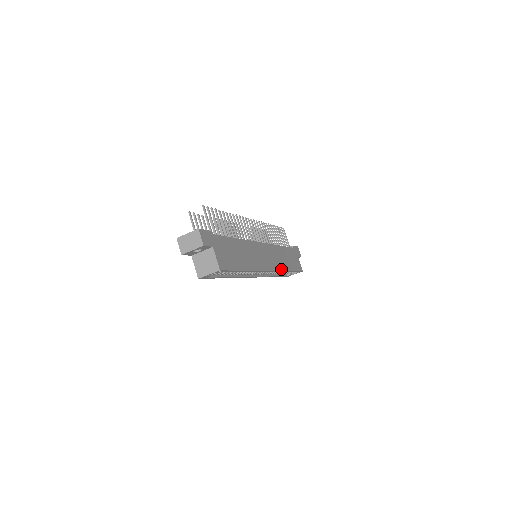
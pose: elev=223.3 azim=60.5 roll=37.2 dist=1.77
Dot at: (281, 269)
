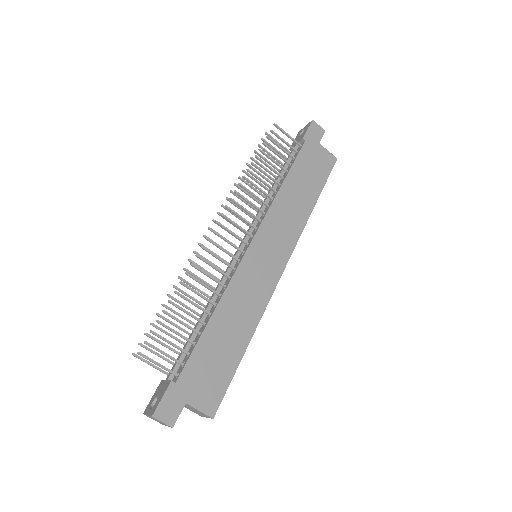
Dot at: (300, 230)
